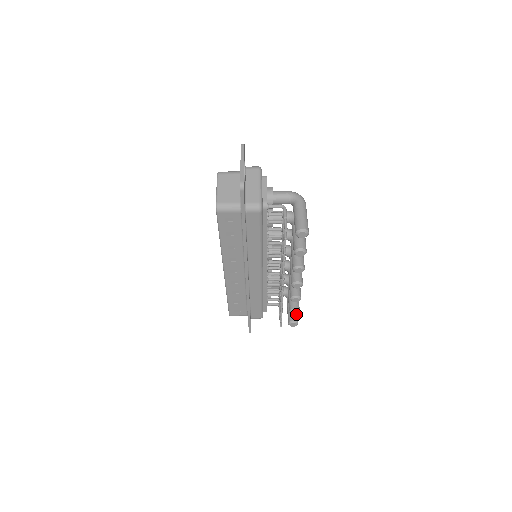
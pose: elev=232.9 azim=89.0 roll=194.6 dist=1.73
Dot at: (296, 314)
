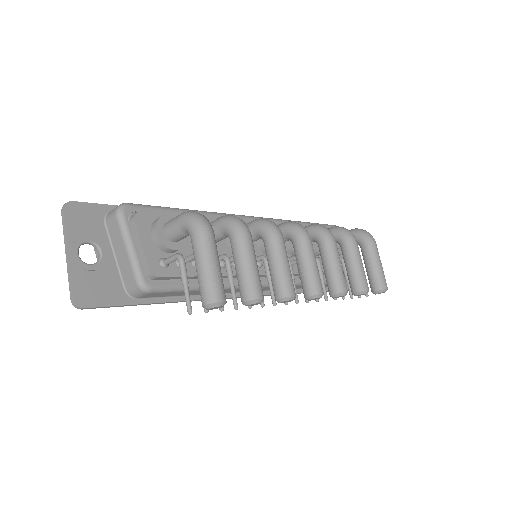
Dot at: occluded
